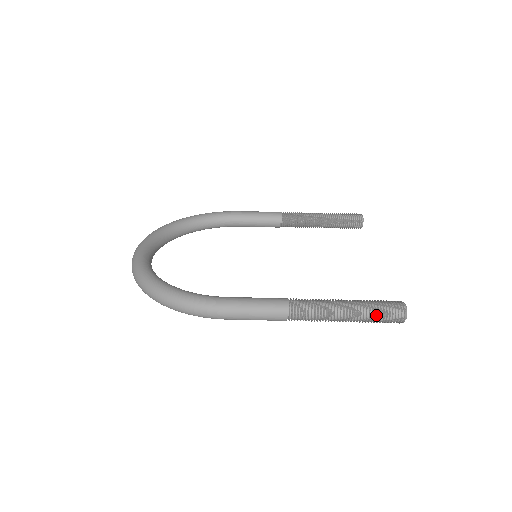
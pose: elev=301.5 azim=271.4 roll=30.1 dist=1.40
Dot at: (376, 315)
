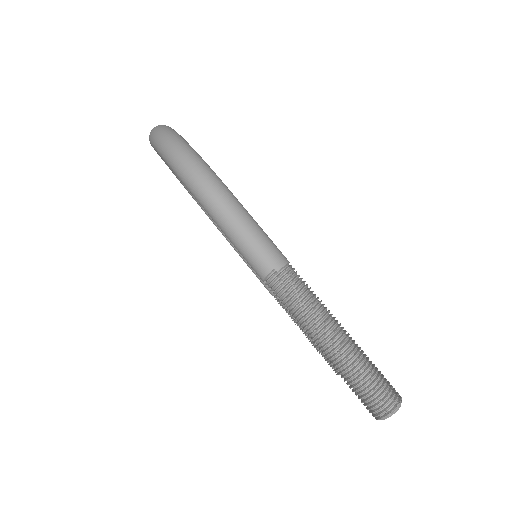
Dot at: (366, 371)
